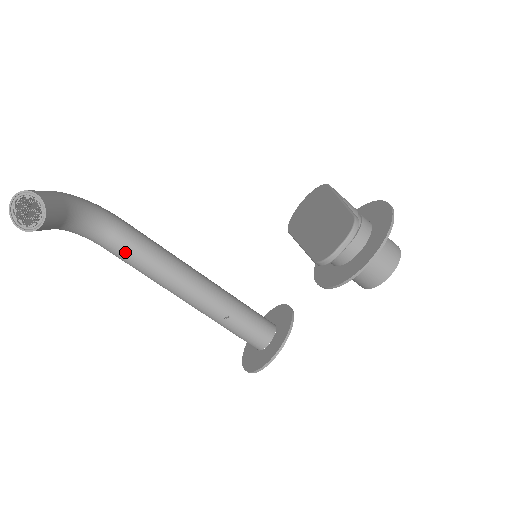
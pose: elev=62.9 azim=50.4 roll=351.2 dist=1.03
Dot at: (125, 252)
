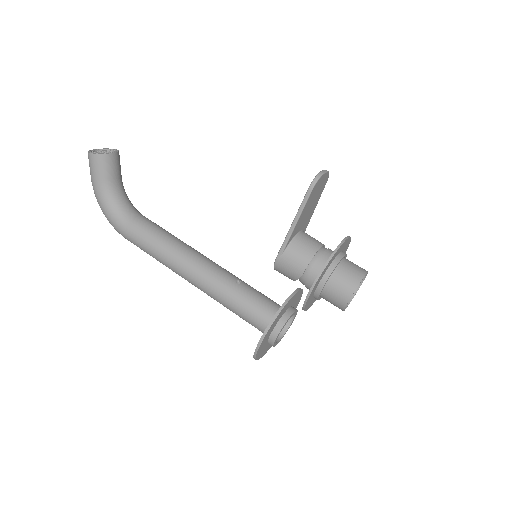
Dot at: (149, 225)
